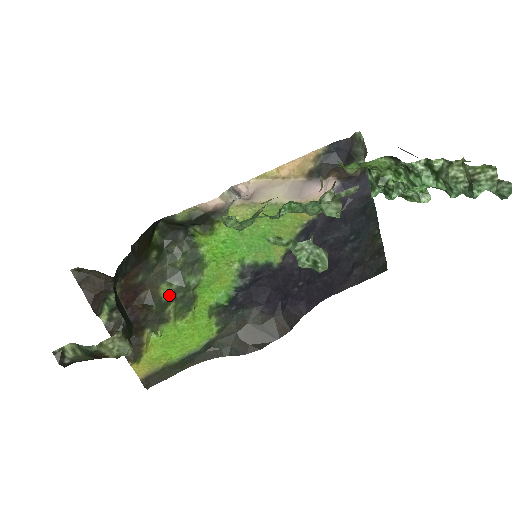
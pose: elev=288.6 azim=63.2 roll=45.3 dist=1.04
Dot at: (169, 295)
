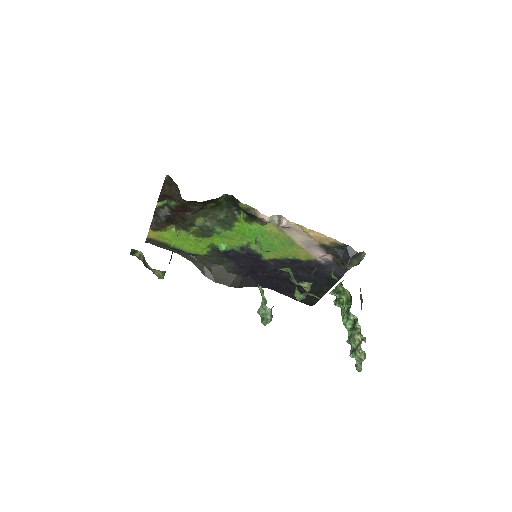
Dot at: (200, 224)
